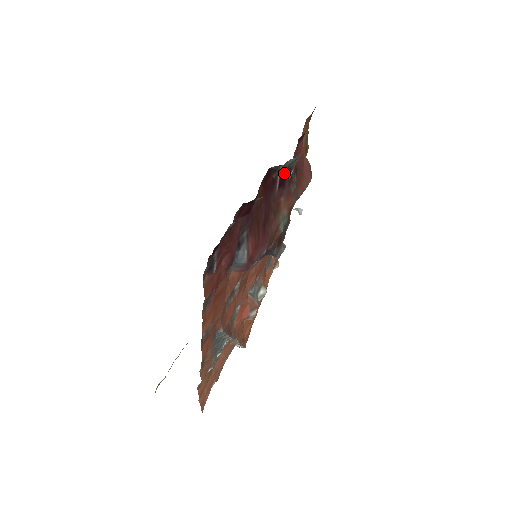
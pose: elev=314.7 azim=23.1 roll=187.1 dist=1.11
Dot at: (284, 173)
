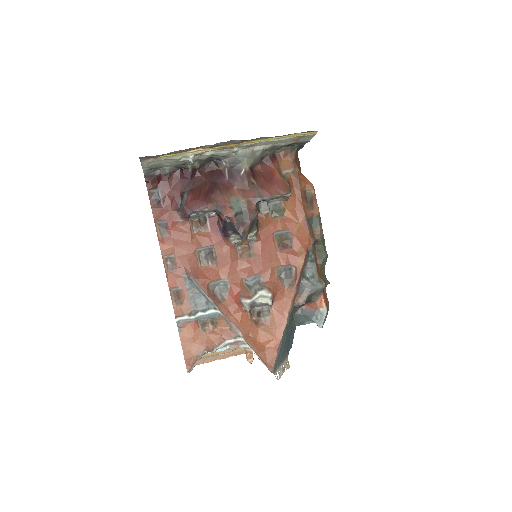
Dot at: (232, 170)
